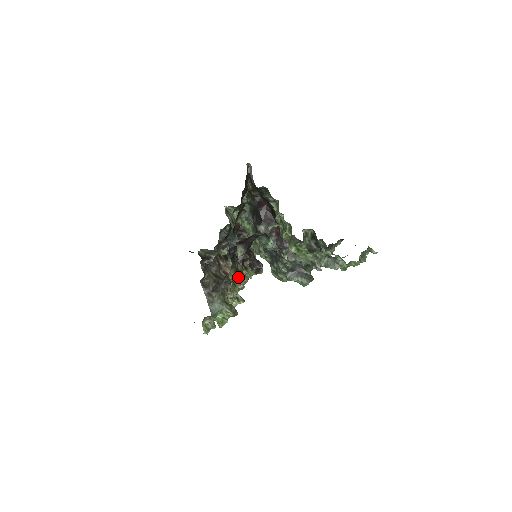
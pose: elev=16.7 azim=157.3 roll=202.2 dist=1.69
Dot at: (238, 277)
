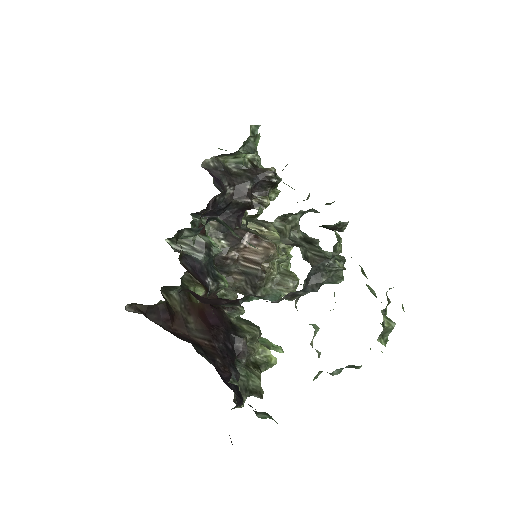
Dot at: (262, 257)
